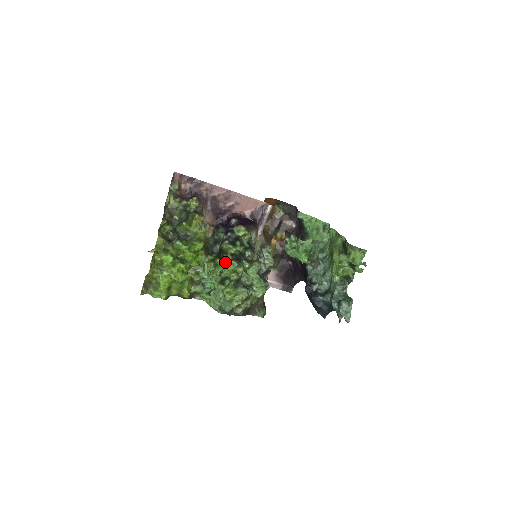
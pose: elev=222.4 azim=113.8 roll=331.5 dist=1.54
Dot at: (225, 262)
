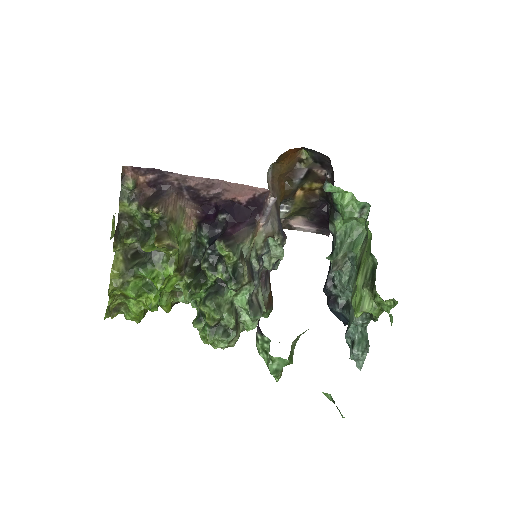
Dot at: (207, 284)
